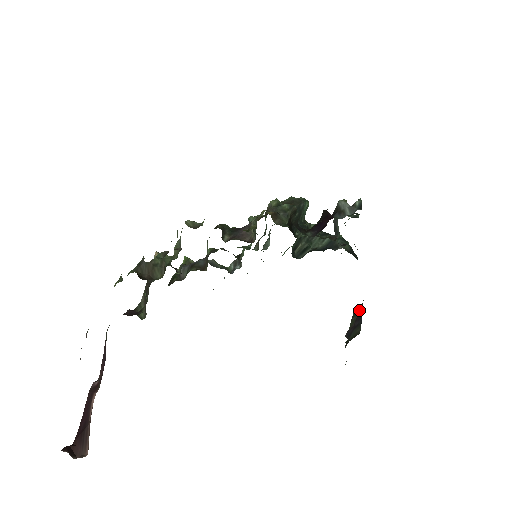
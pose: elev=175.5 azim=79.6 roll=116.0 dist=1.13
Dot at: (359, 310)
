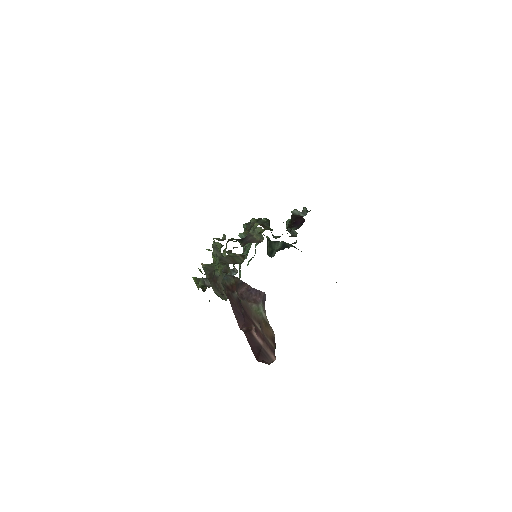
Dot at: occluded
